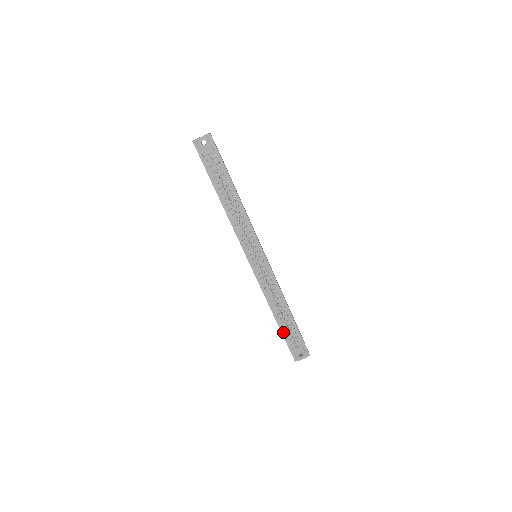
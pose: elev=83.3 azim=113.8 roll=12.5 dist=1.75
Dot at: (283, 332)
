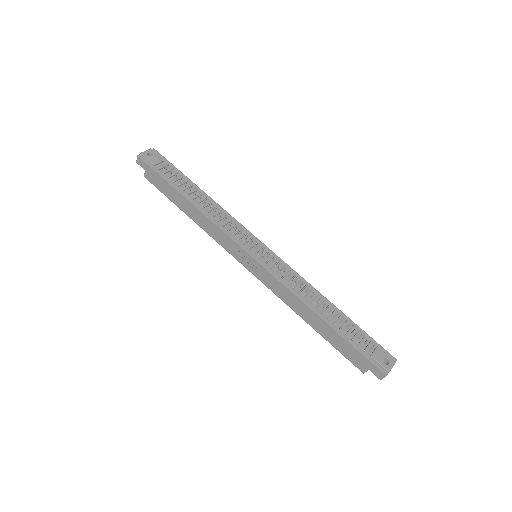
Dot at: (343, 335)
